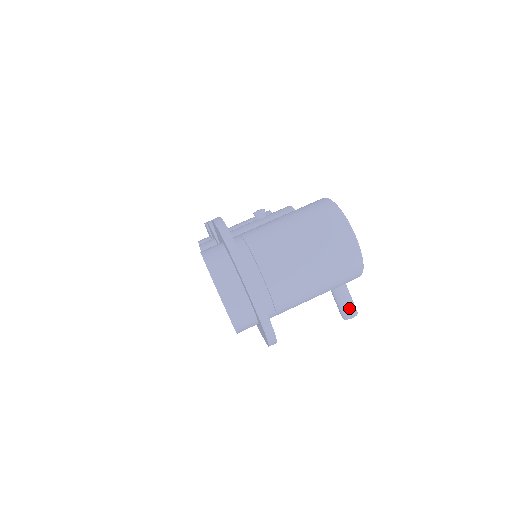
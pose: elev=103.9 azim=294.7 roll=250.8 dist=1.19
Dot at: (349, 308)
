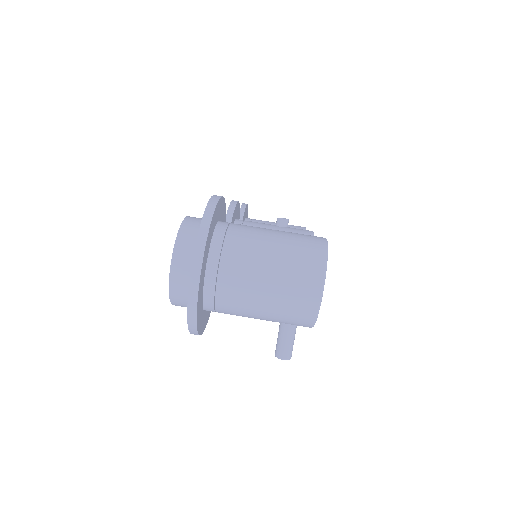
Dot at: (285, 349)
